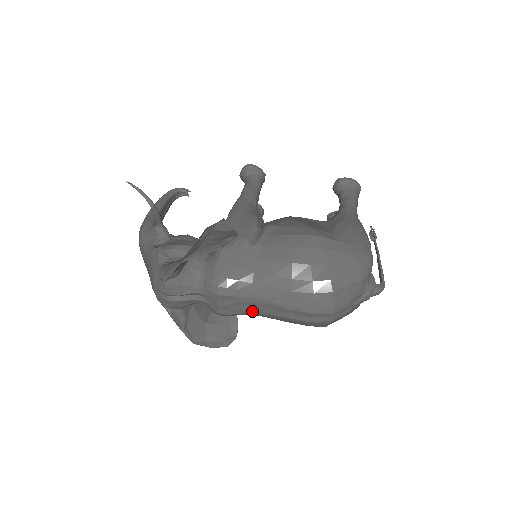
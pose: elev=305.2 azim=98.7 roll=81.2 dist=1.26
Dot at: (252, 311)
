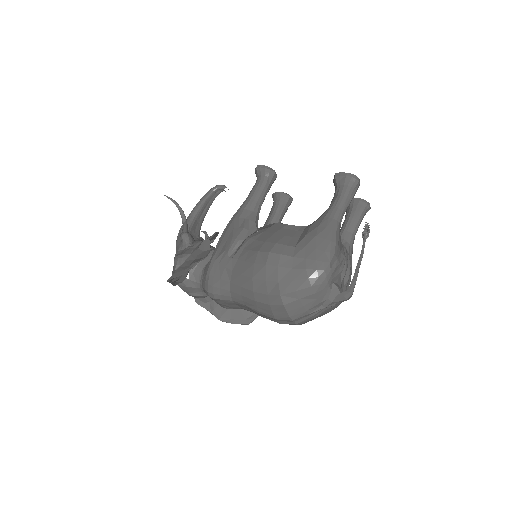
Dot at: (241, 308)
